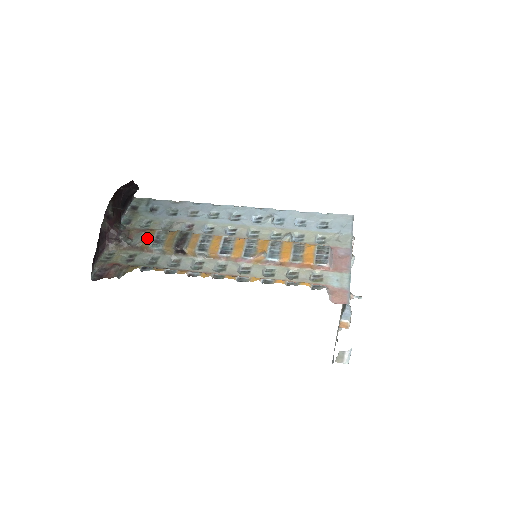
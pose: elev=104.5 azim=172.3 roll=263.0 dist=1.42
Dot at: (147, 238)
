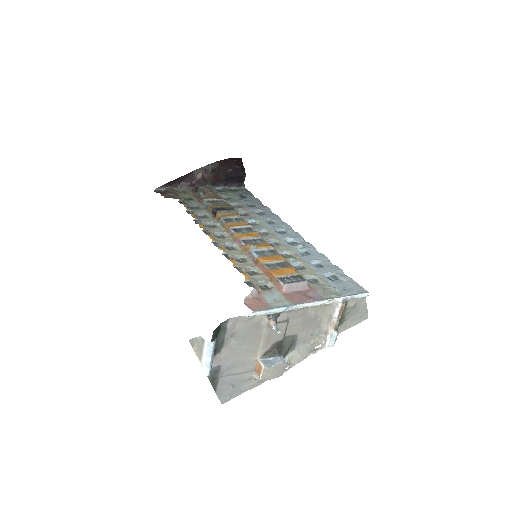
Dot at: (211, 197)
